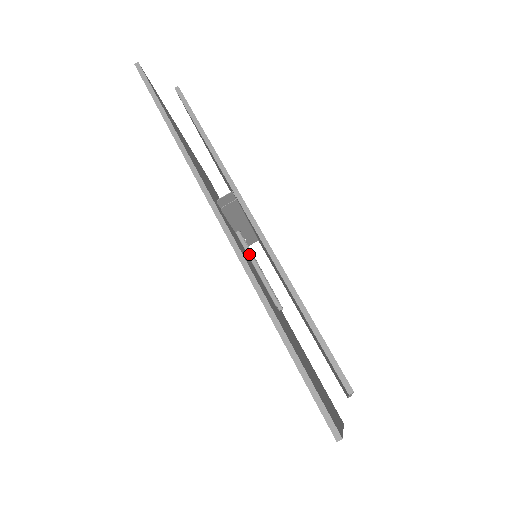
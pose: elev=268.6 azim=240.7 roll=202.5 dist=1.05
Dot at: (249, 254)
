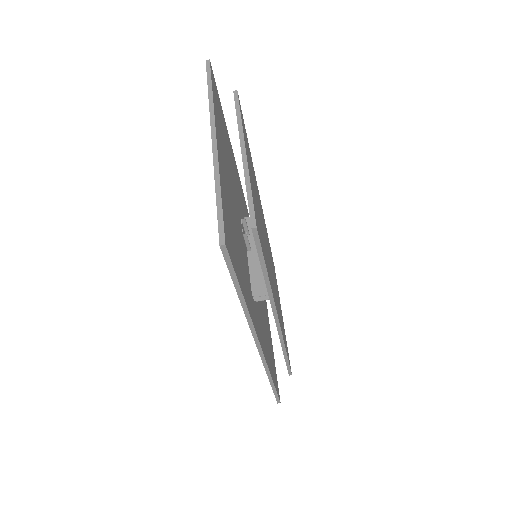
Dot at: occluded
